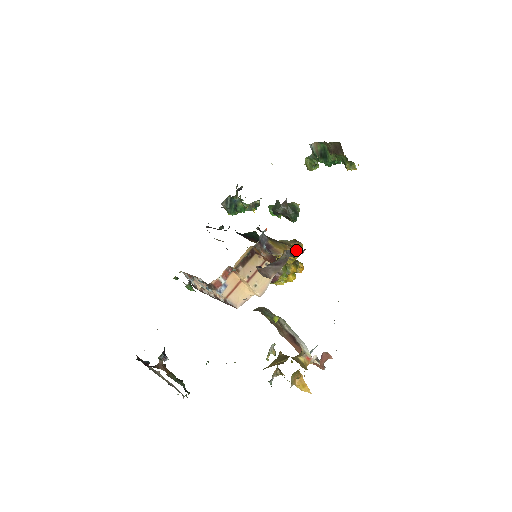
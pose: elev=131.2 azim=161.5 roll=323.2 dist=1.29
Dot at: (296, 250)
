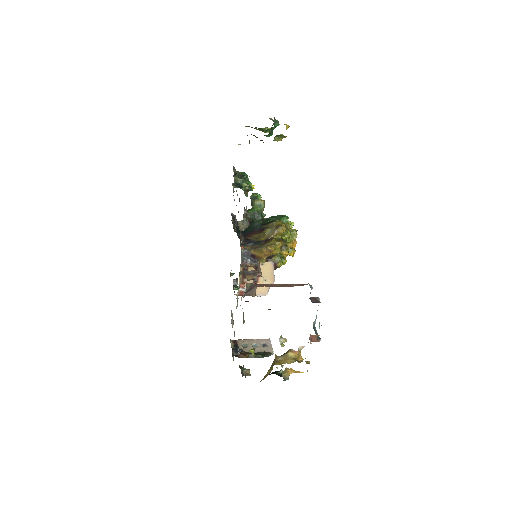
Dot at: (273, 248)
